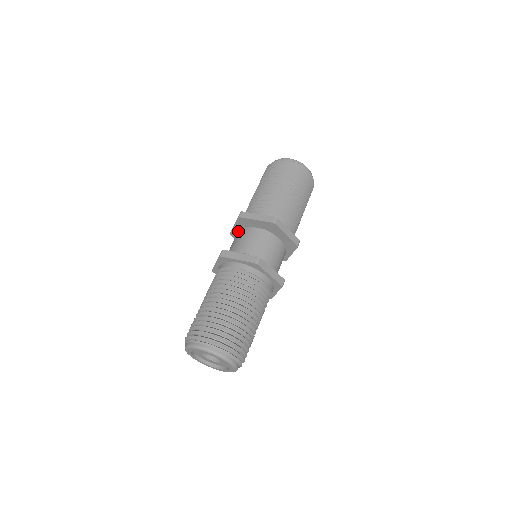
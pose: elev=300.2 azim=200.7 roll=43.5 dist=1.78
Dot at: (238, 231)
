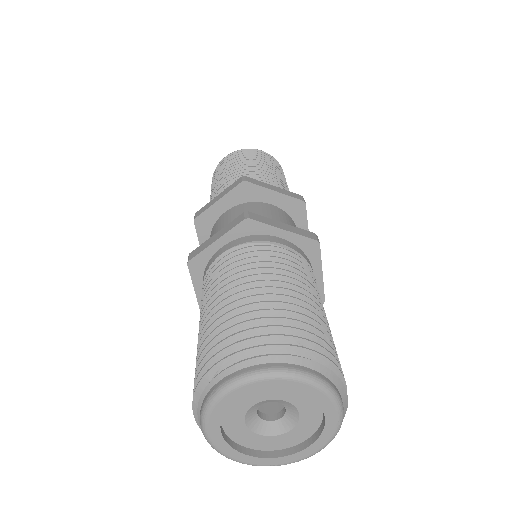
Dot at: occluded
